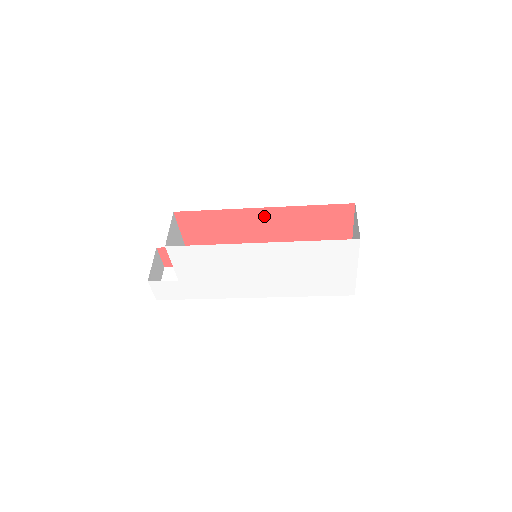
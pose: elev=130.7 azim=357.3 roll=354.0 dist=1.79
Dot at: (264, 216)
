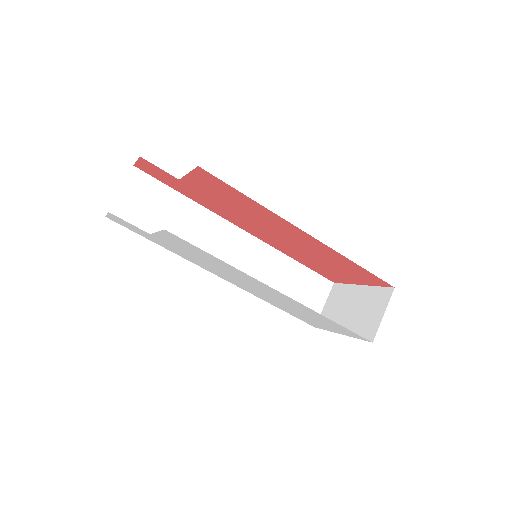
Dot at: (299, 234)
